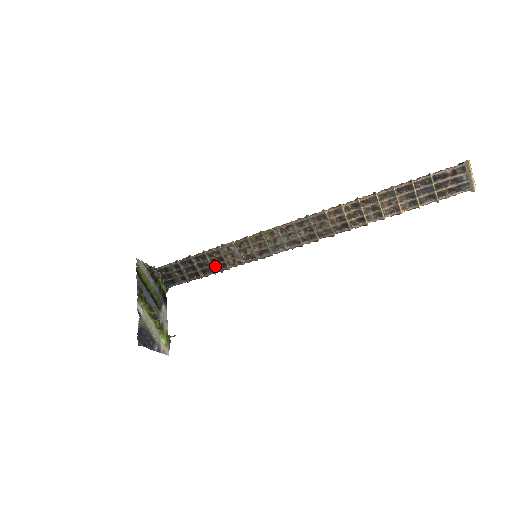
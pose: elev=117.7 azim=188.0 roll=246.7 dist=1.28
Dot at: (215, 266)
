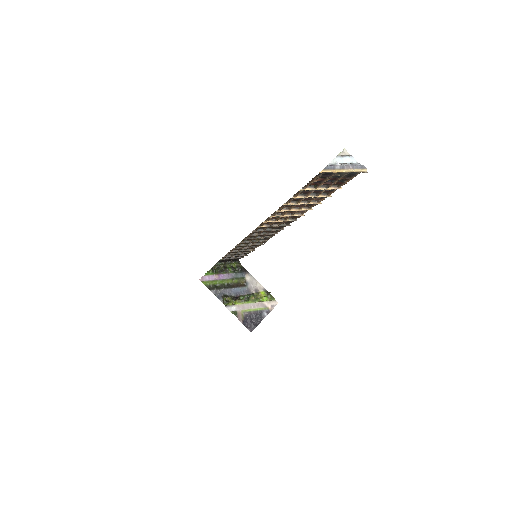
Dot at: (244, 252)
